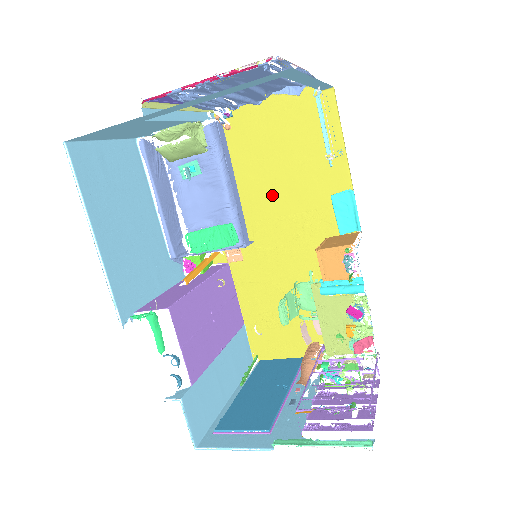
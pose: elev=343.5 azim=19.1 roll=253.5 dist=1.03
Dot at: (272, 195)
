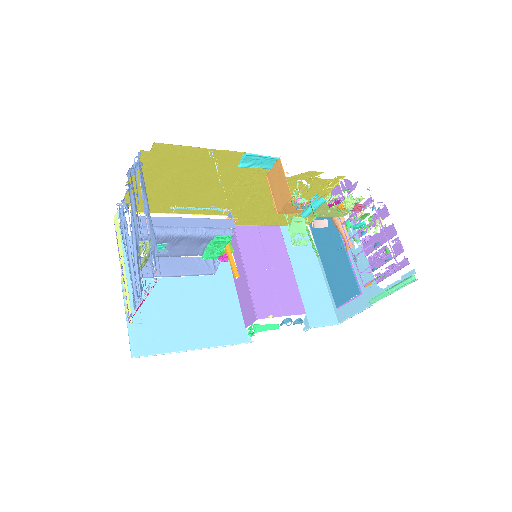
Dot at: (208, 196)
